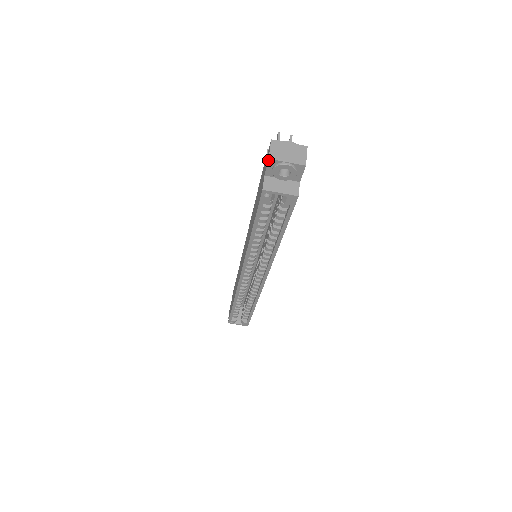
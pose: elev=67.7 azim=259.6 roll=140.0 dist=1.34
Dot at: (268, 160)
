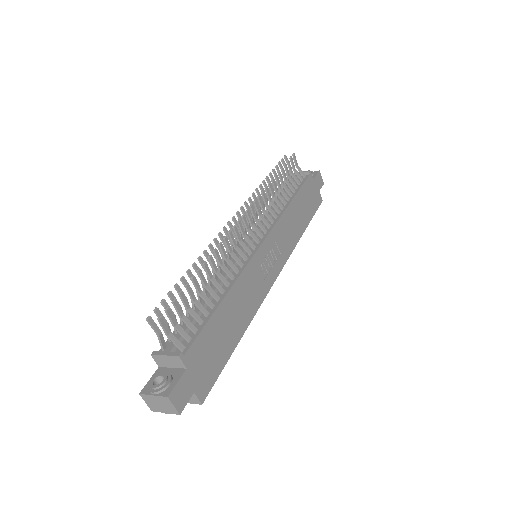
Dot at: (153, 409)
